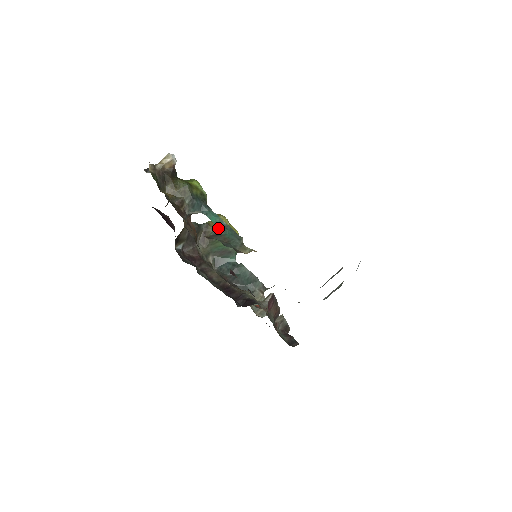
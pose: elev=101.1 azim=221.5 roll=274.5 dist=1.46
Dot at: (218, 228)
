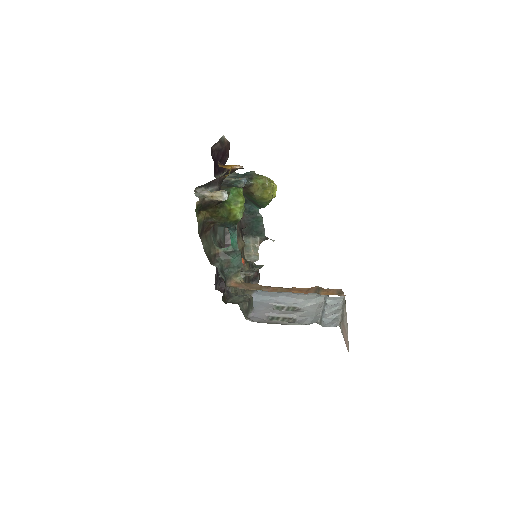
Dot at: (230, 250)
